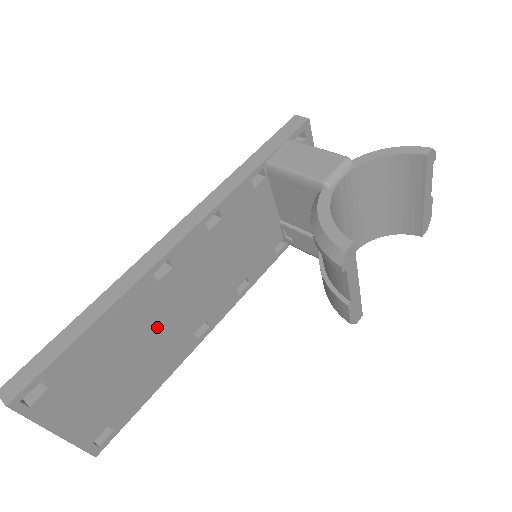
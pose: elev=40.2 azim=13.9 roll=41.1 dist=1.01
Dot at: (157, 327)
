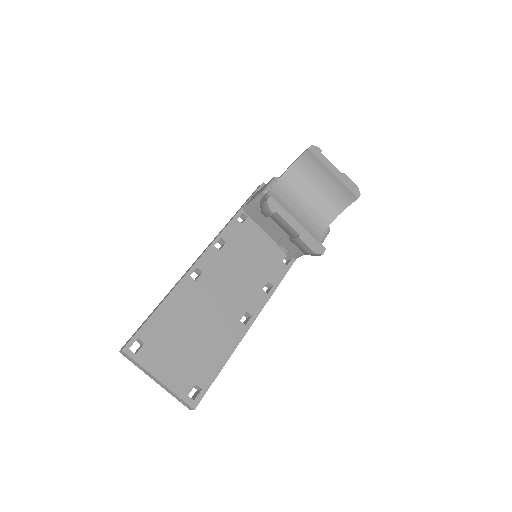
Dot at: (207, 312)
